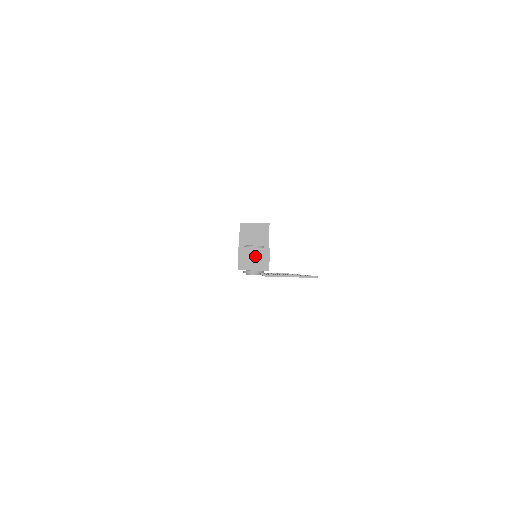
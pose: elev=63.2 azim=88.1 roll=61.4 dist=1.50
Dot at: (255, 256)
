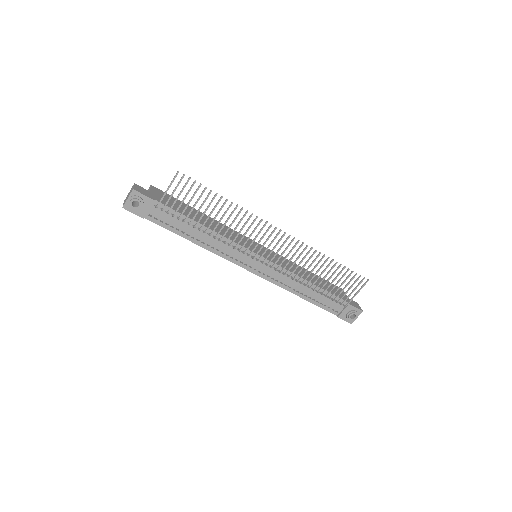
Dot at: occluded
